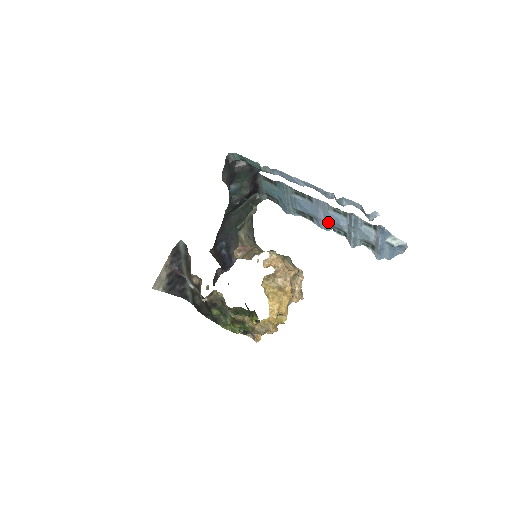
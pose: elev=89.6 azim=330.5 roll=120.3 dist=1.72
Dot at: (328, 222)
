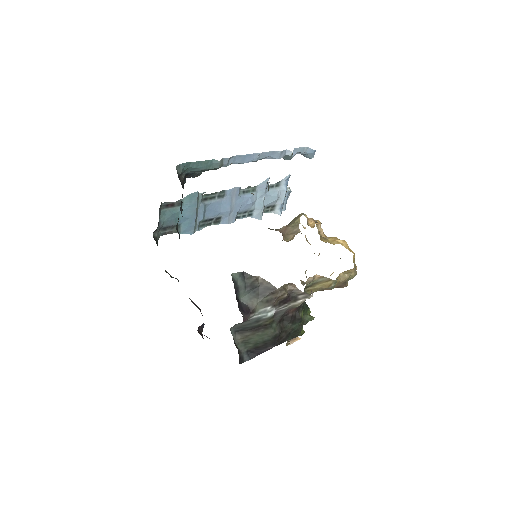
Dot at: (238, 210)
